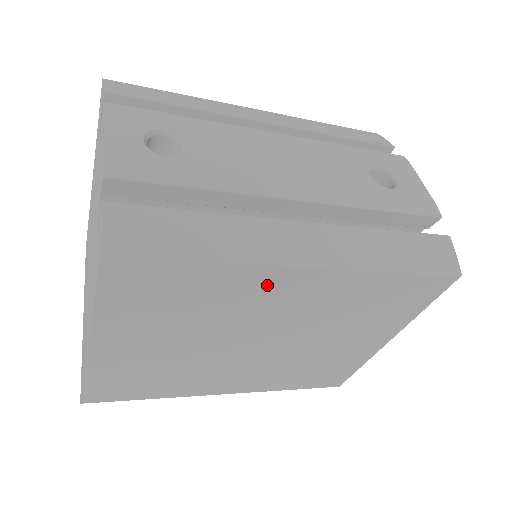
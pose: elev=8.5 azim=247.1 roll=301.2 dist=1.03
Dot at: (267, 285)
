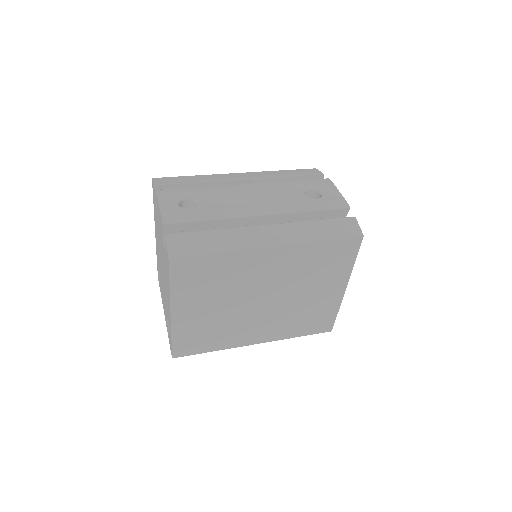
Dot at: (252, 261)
